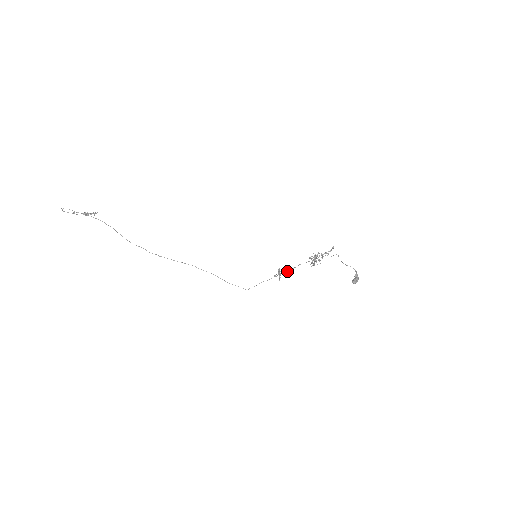
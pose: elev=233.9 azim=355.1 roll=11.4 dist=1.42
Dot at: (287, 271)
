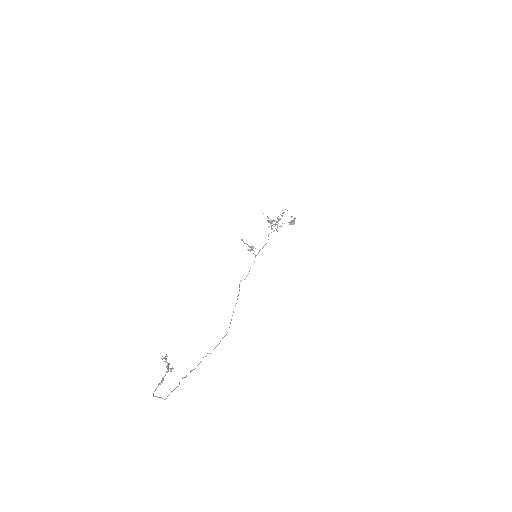
Dot at: occluded
